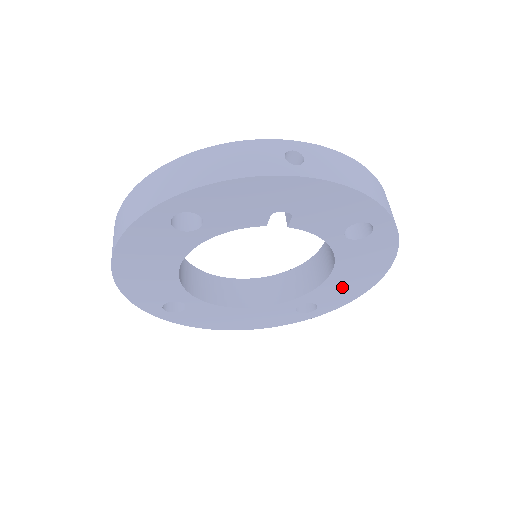
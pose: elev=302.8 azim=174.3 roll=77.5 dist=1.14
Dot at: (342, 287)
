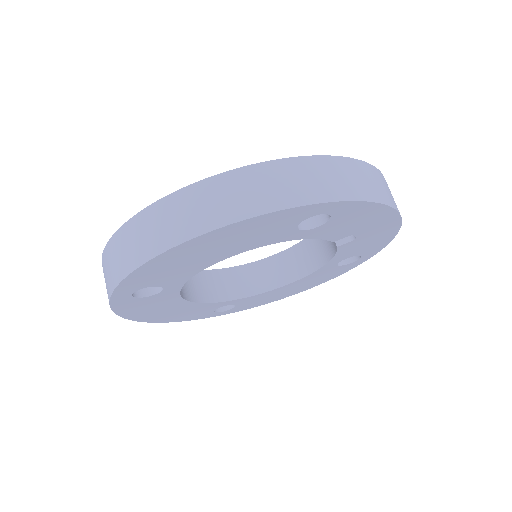
Dot at: (271, 296)
